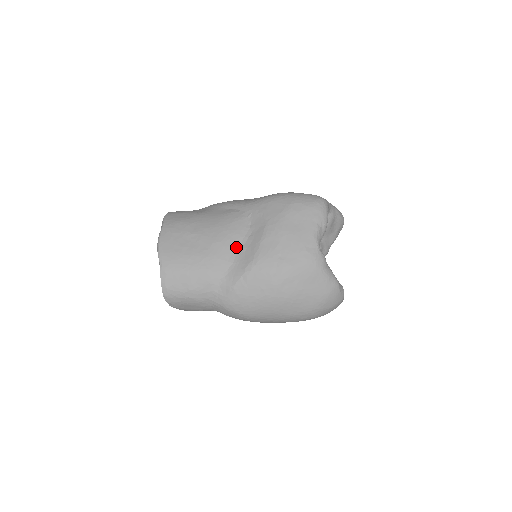
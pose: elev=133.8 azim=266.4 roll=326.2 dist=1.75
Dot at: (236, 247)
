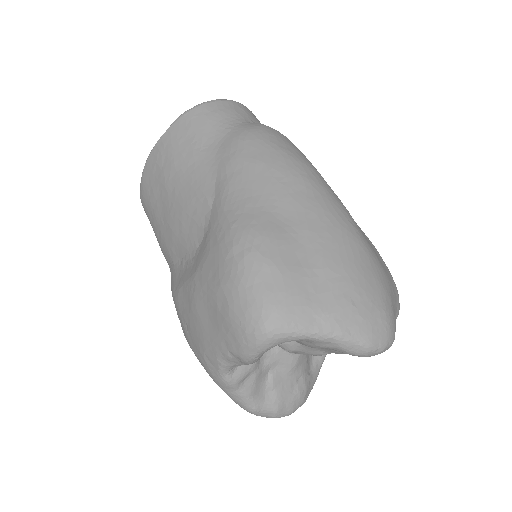
Dot at: (180, 253)
